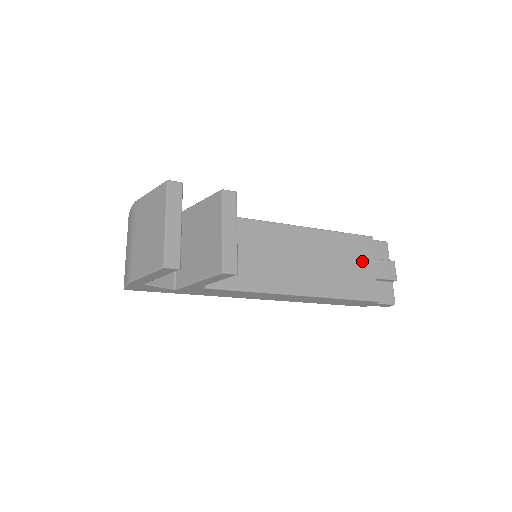
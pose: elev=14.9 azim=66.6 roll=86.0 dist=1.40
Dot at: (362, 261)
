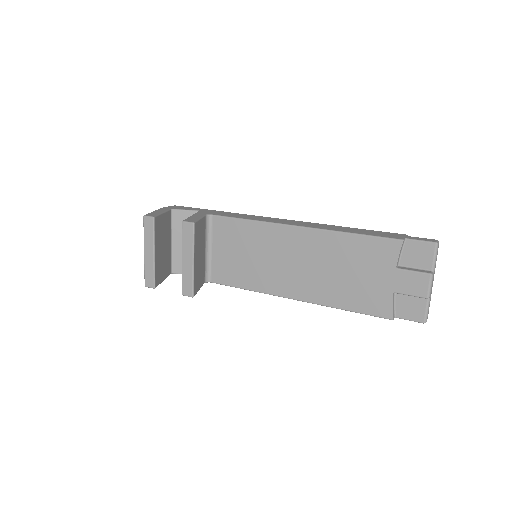
Dot at: (378, 271)
